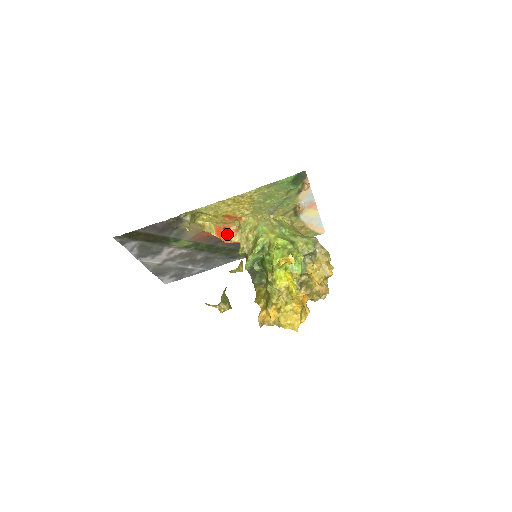
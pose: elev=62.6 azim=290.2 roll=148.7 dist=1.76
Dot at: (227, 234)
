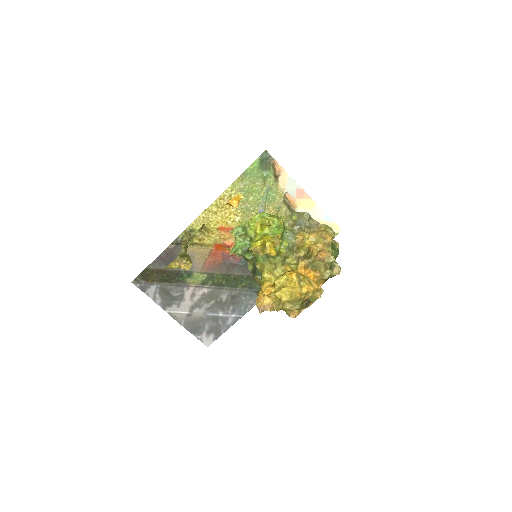
Dot at: occluded
